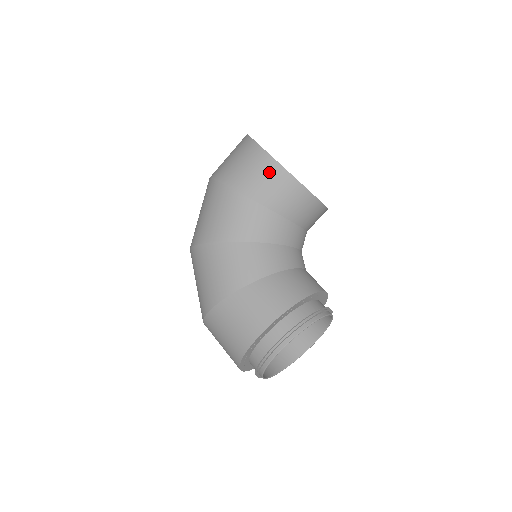
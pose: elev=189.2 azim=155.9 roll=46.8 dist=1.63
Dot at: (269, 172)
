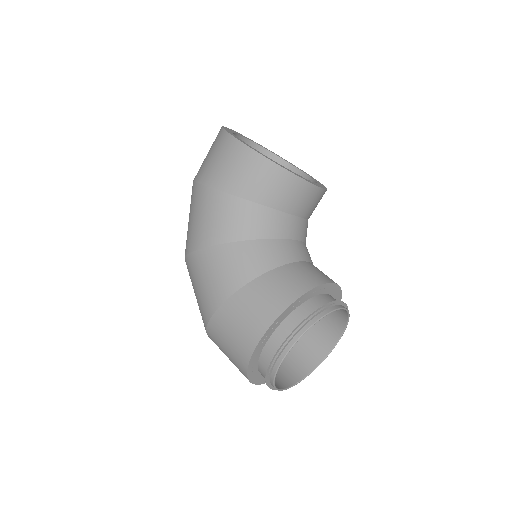
Dot at: (244, 161)
